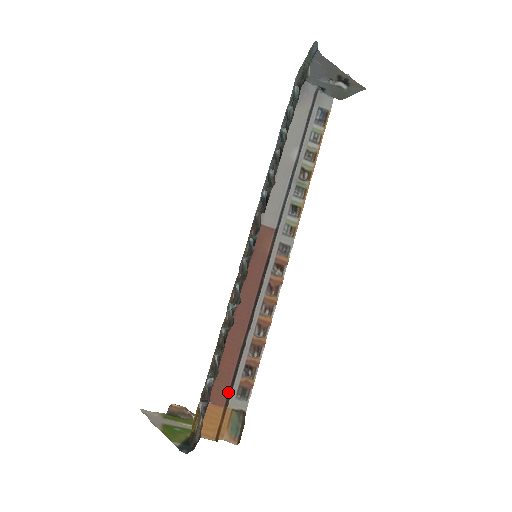
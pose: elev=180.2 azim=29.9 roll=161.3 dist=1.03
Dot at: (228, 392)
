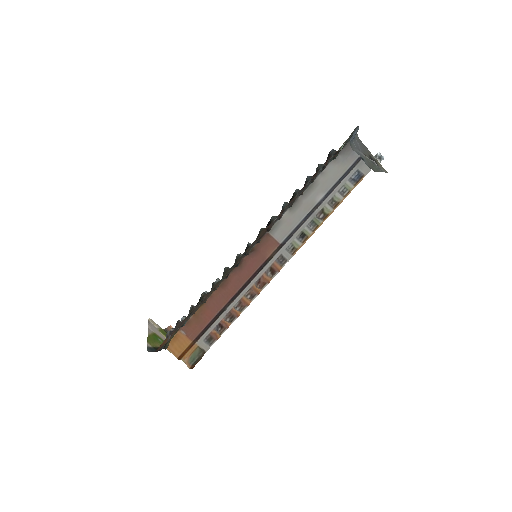
Dot at: (199, 334)
